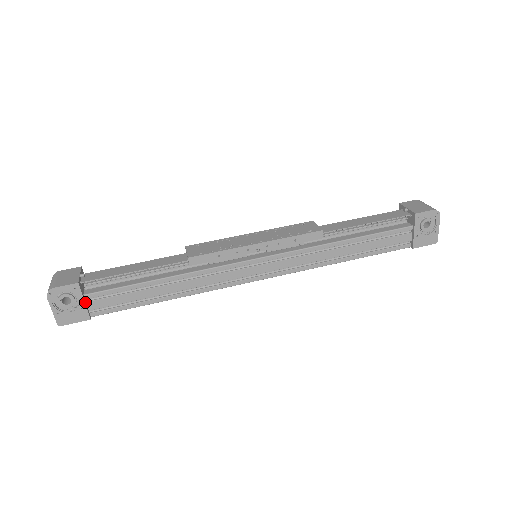
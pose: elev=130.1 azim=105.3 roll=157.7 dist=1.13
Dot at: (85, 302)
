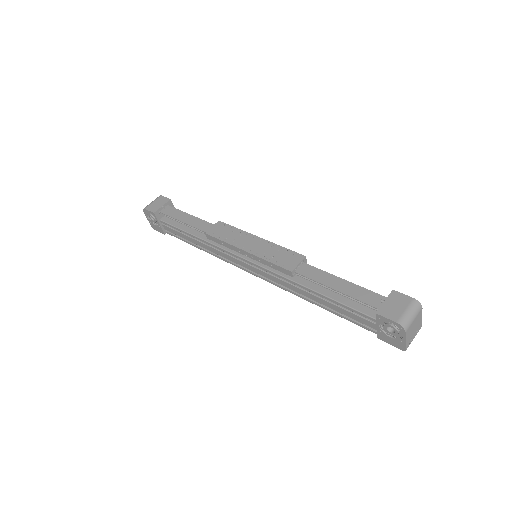
Dot at: (161, 224)
